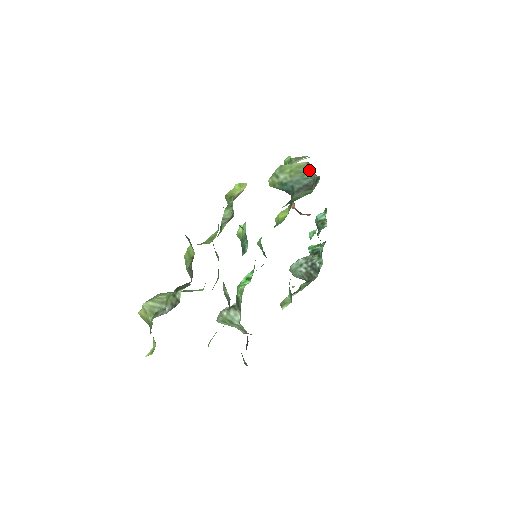
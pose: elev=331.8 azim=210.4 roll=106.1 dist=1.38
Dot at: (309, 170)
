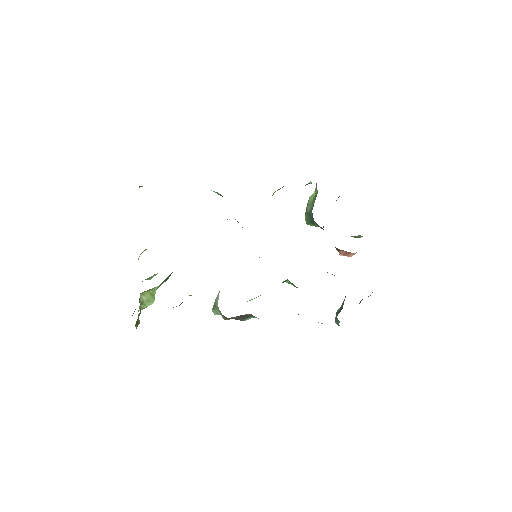
Dot at: occluded
